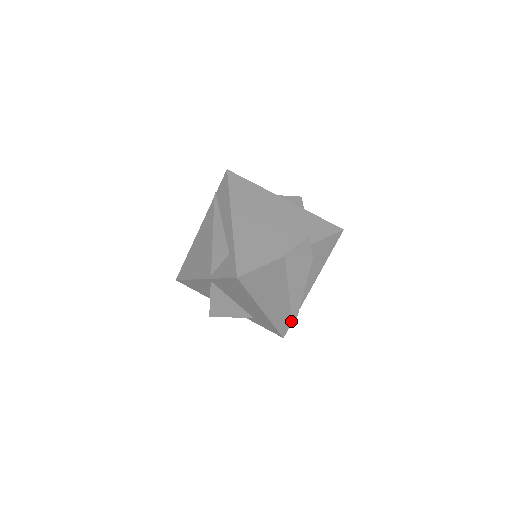
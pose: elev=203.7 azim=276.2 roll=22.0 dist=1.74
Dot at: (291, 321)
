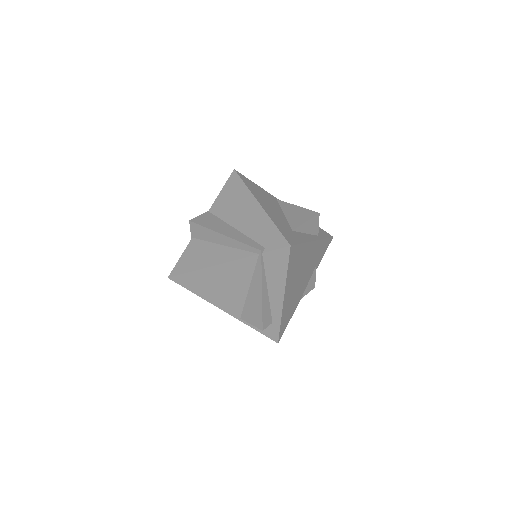
Dot at: occluded
